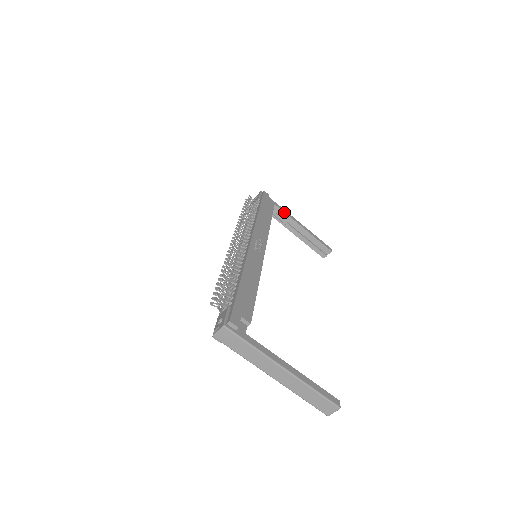
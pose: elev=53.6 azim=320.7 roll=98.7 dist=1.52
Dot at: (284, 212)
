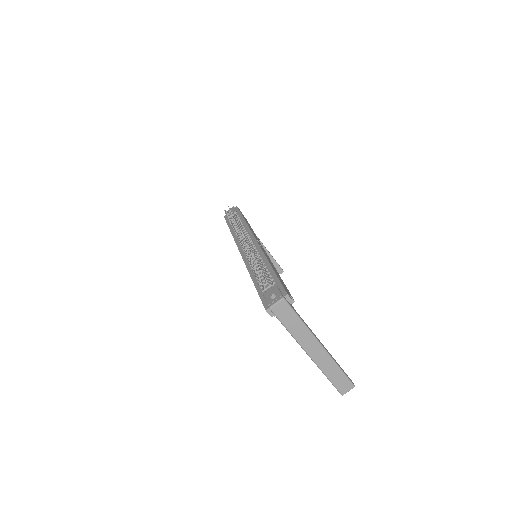
Dot at: occluded
